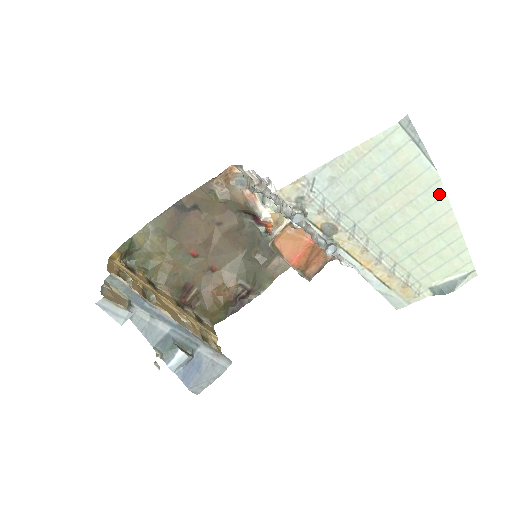
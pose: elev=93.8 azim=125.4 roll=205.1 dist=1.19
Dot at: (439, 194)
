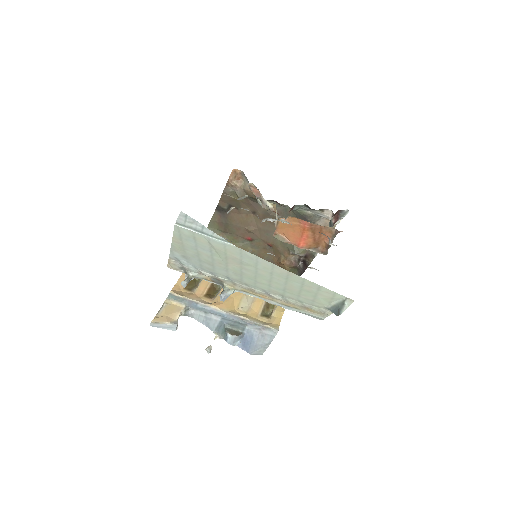
Dot at: (252, 257)
